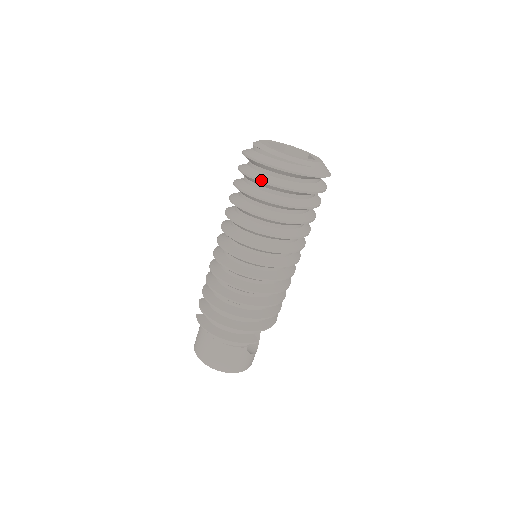
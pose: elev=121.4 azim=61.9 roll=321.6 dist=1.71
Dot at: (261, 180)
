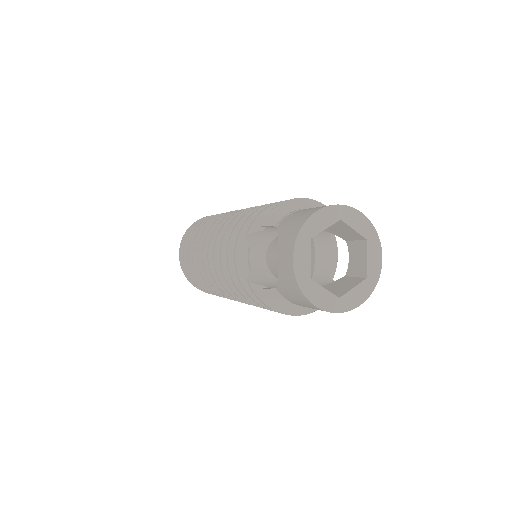
Dot at: occluded
